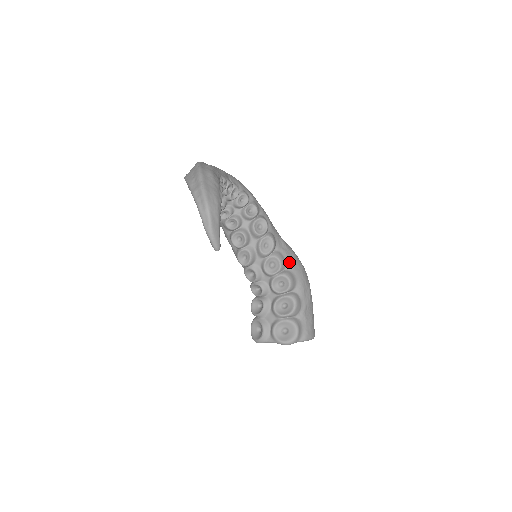
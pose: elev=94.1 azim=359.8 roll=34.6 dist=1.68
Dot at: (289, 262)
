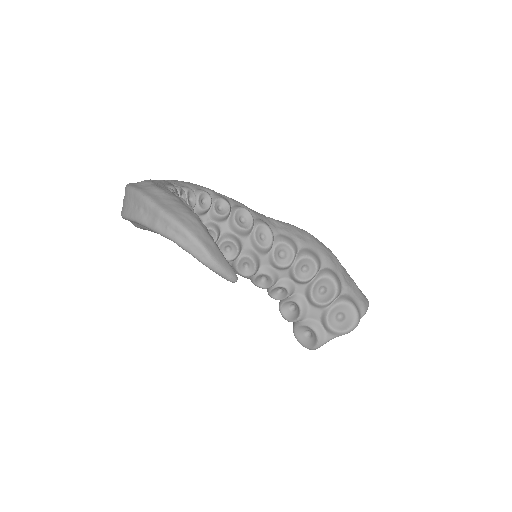
Dot at: (297, 239)
